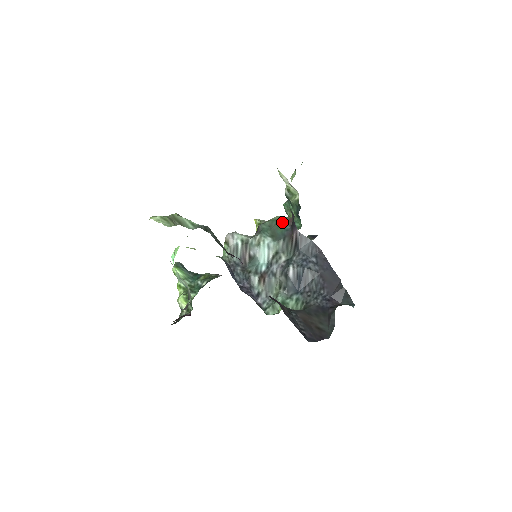
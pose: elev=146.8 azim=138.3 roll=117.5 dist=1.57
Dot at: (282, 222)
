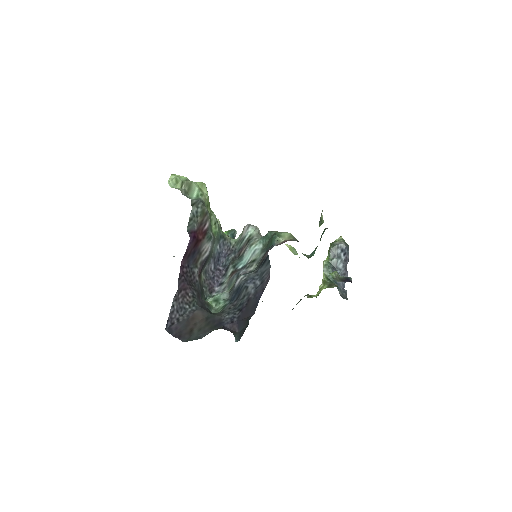
Dot at: (275, 238)
